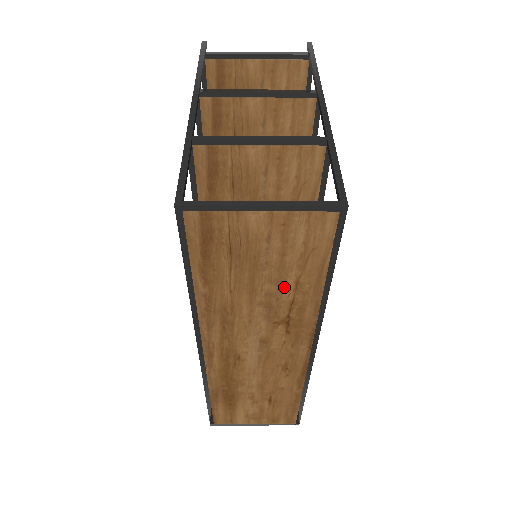
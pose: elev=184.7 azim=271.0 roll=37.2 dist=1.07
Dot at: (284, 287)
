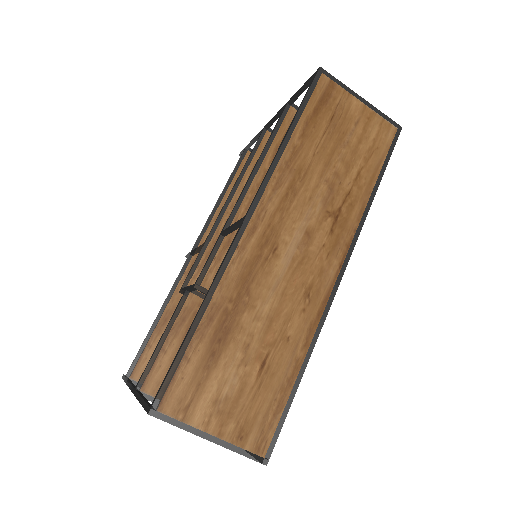
Dot at: (349, 173)
